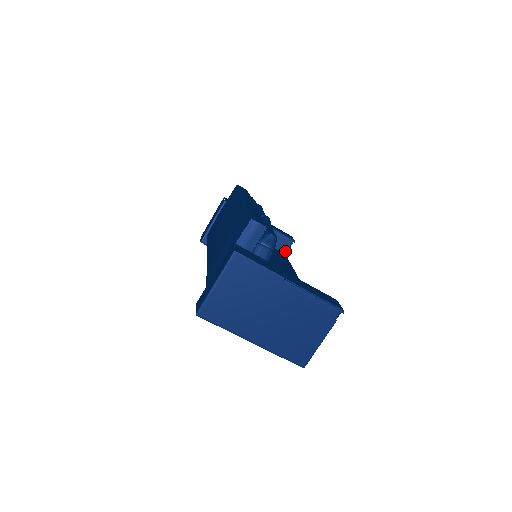
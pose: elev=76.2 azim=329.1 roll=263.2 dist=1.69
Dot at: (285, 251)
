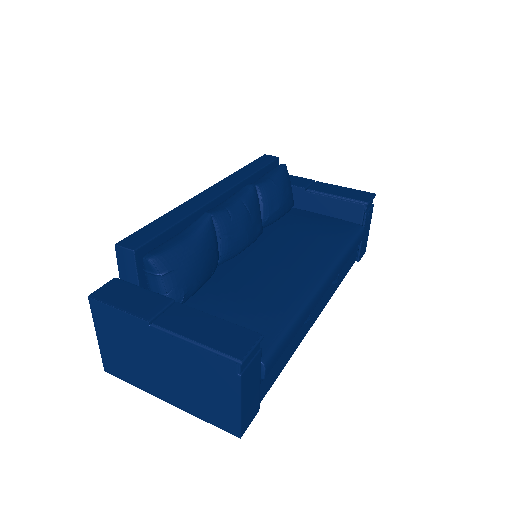
Dot at: (360, 220)
